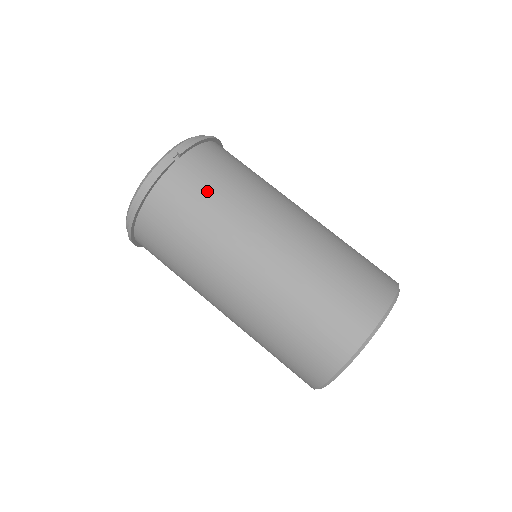
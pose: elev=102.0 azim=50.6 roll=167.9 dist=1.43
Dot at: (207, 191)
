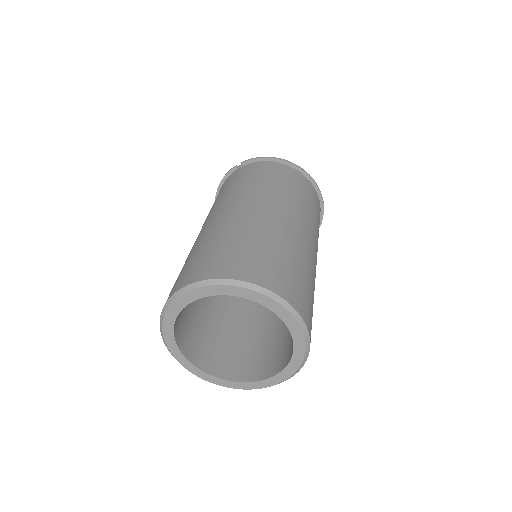
Dot at: (229, 185)
